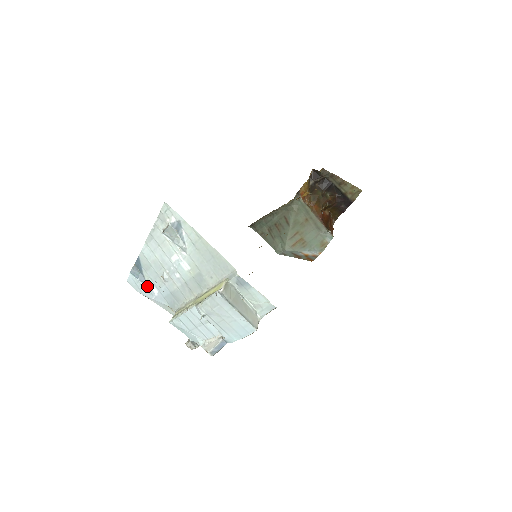
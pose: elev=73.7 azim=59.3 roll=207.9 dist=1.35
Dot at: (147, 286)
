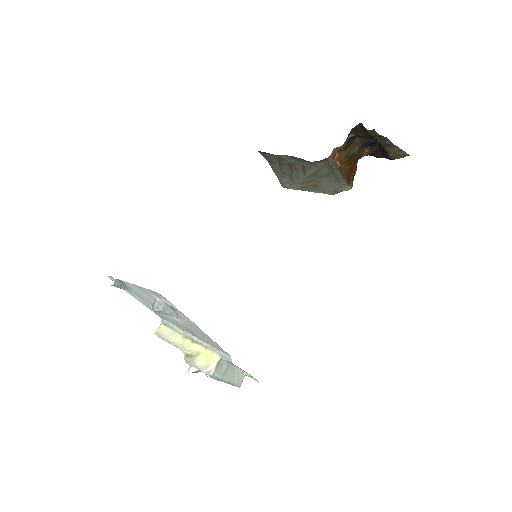
Dot at: (131, 292)
